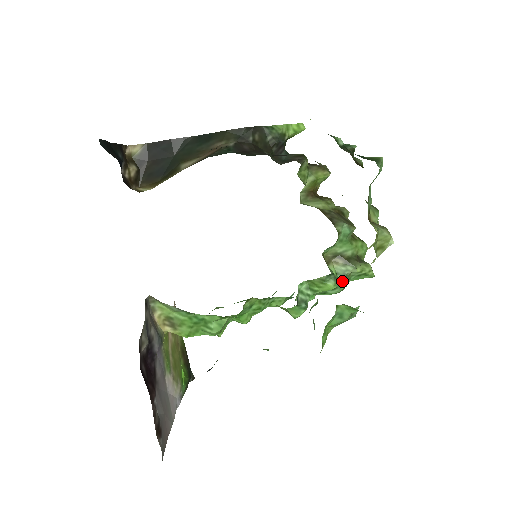
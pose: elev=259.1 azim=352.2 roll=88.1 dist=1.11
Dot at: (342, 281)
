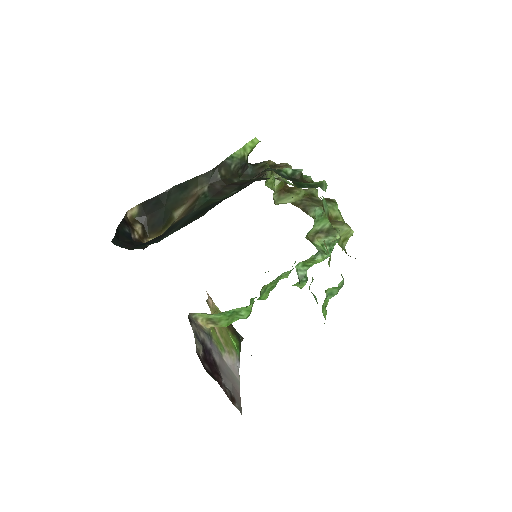
Dot at: (328, 249)
